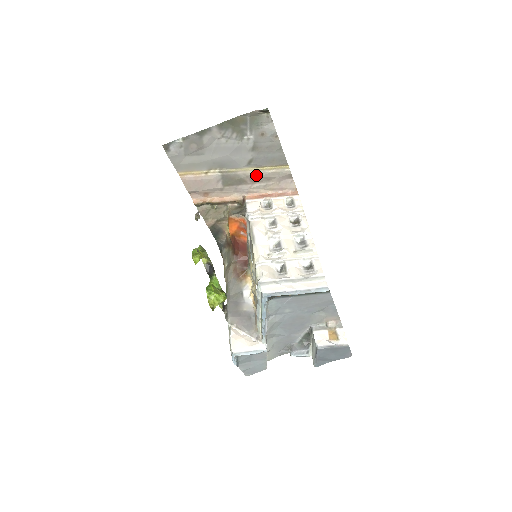
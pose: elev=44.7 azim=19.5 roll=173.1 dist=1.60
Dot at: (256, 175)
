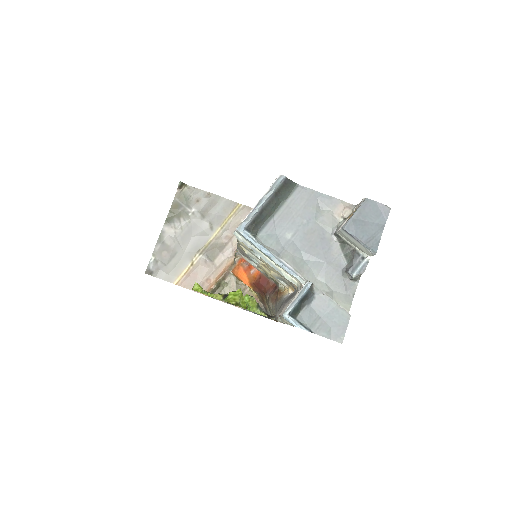
Dot at: (225, 231)
